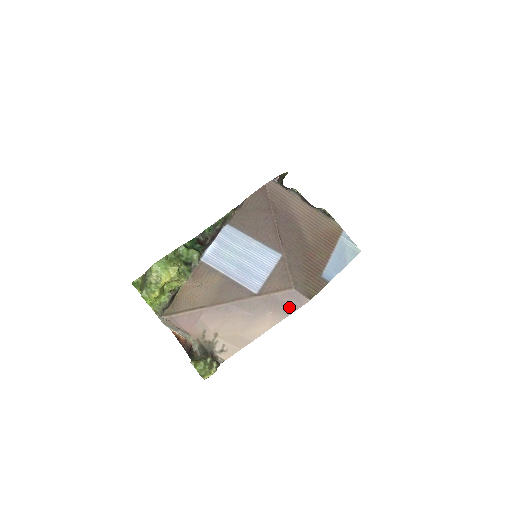
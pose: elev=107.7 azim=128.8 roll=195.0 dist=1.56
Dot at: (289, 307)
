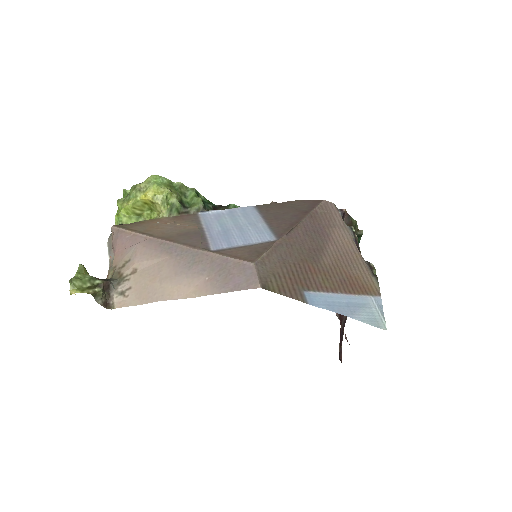
Dot at: (231, 282)
